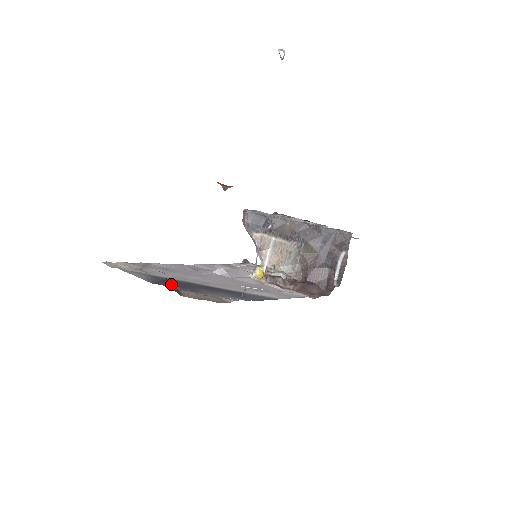
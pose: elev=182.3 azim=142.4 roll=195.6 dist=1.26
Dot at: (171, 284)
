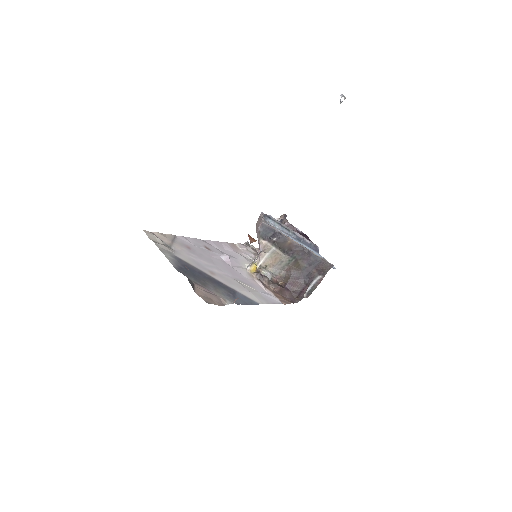
Dot at: (189, 273)
